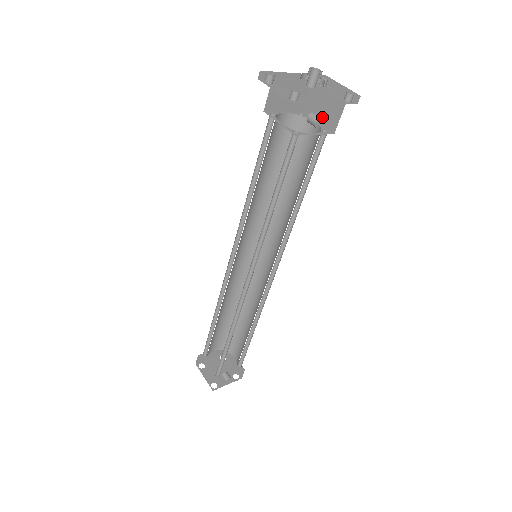
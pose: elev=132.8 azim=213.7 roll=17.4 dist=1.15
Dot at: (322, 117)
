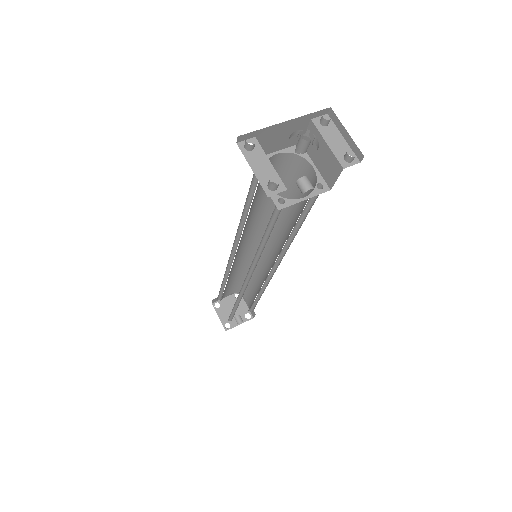
Dot at: (320, 164)
